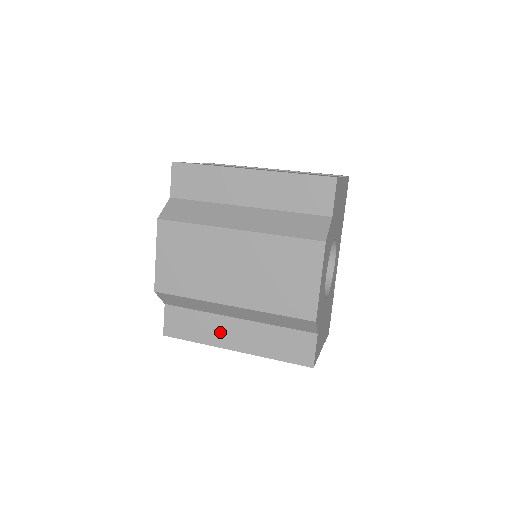
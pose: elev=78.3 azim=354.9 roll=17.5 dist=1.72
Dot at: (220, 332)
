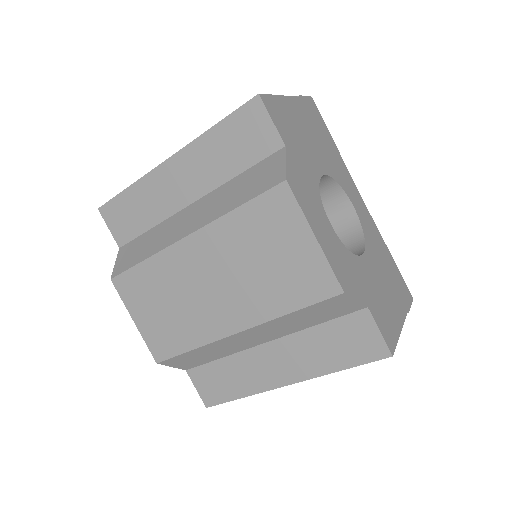
Dot at: (258, 371)
